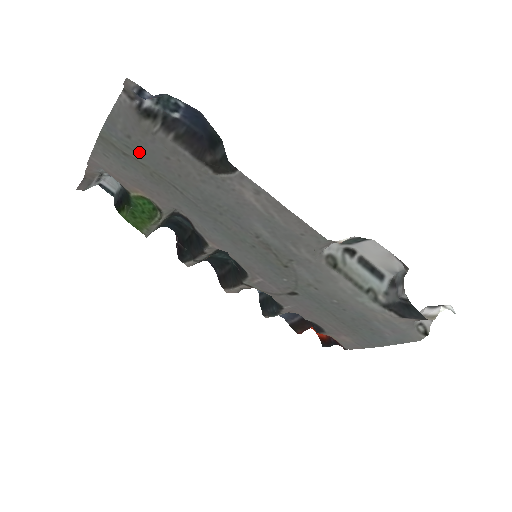
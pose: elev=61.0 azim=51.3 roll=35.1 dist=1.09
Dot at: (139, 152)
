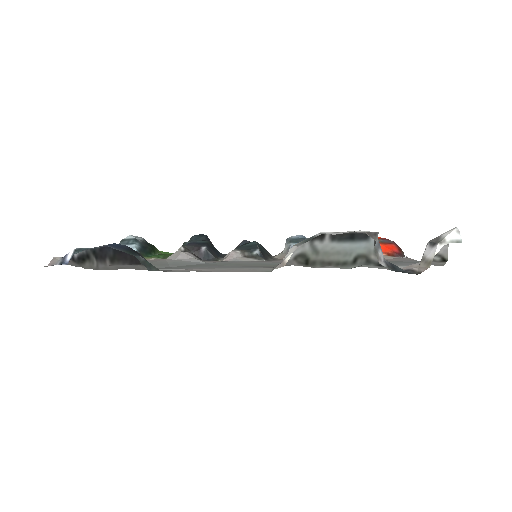
Dot at: occluded
